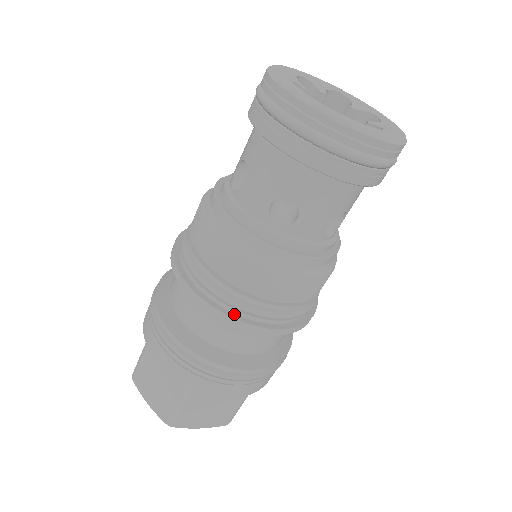
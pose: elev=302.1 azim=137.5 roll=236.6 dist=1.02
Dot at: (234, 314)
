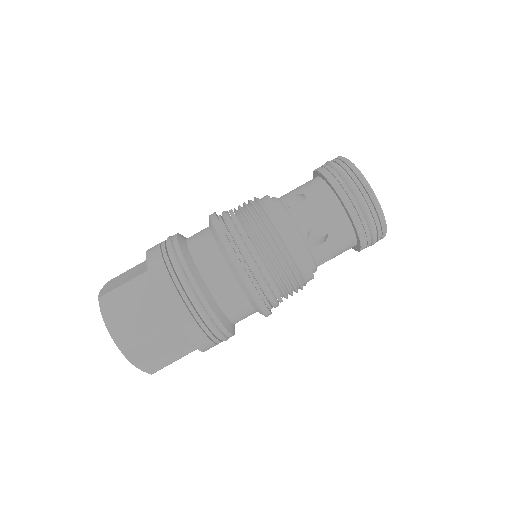
Dot at: (224, 230)
